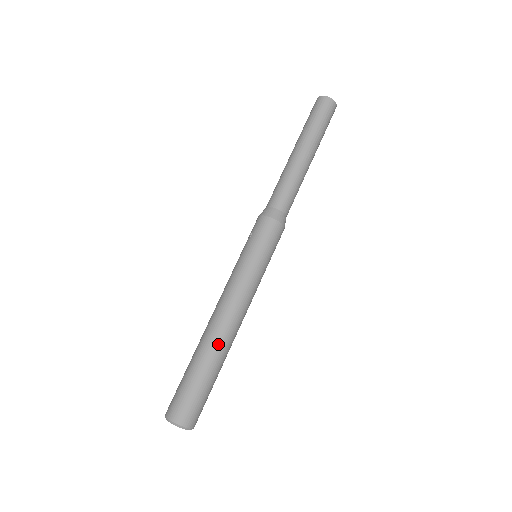
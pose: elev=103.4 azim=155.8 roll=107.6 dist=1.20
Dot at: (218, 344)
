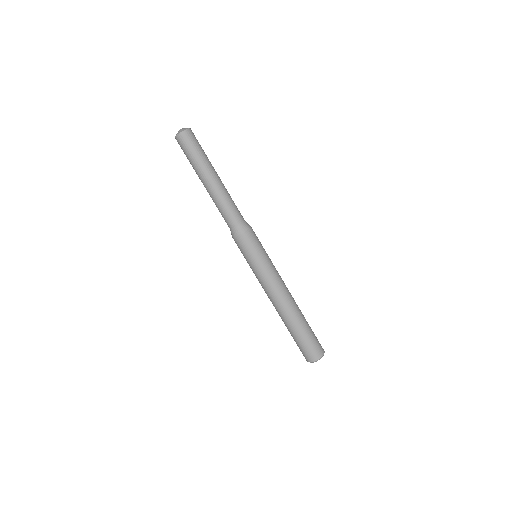
Dot at: (286, 317)
